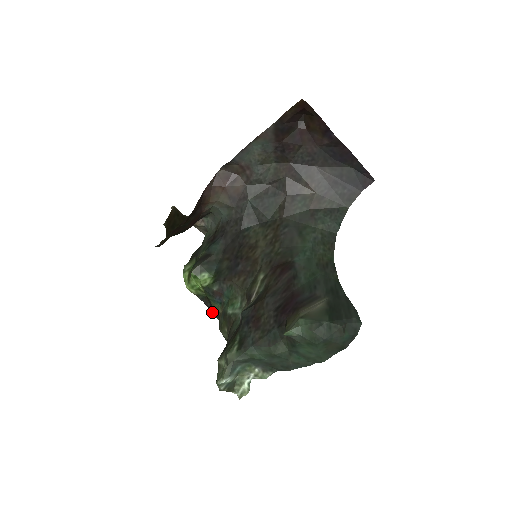
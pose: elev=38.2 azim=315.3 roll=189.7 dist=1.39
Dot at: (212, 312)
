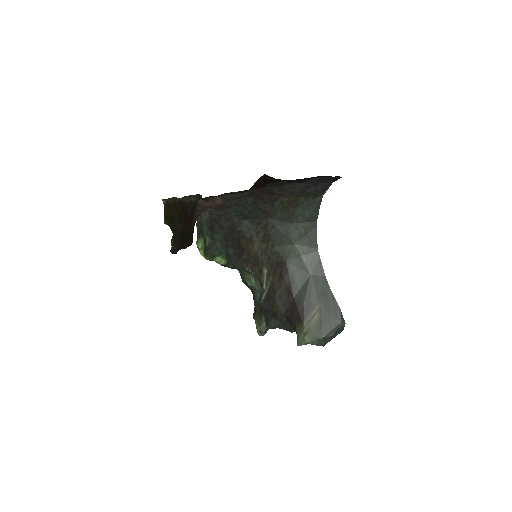
Dot at: occluded
